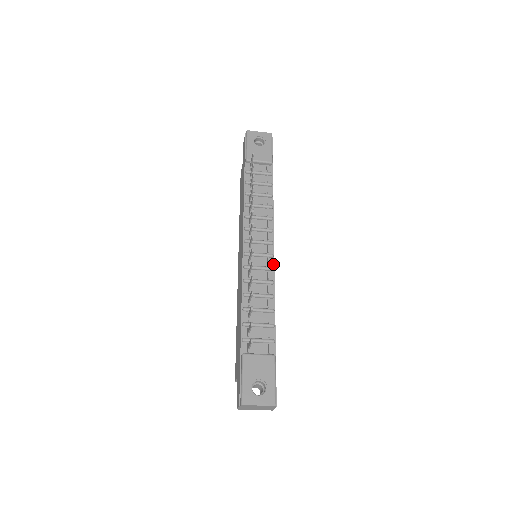
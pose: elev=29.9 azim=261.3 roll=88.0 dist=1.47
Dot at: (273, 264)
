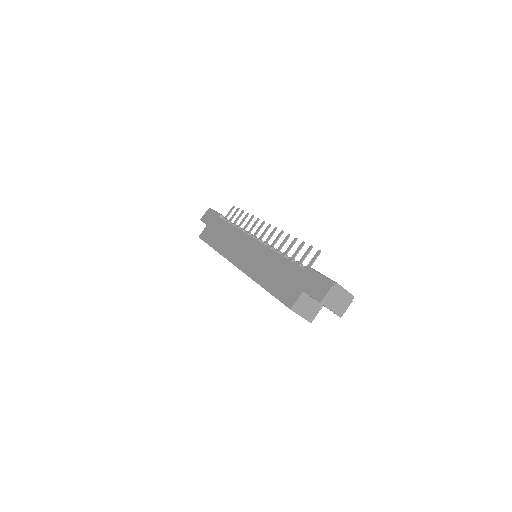
Dot at: occluded
